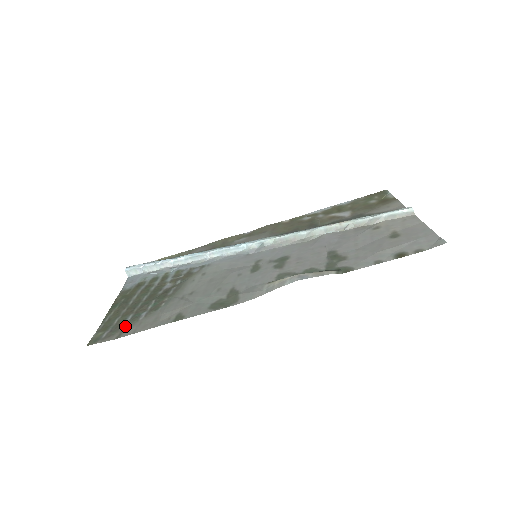
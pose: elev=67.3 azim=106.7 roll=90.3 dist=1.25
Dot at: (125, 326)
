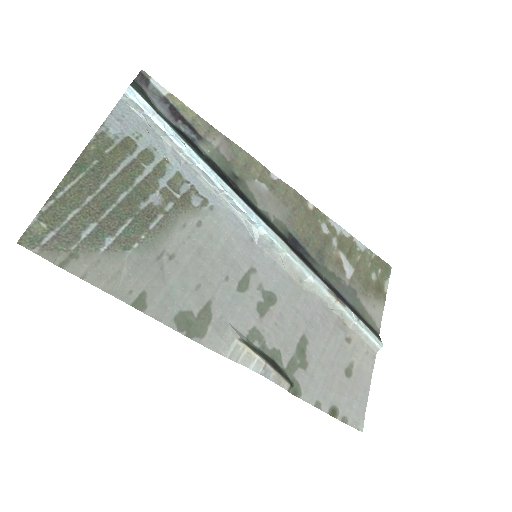
Dot at: (79, 247)
